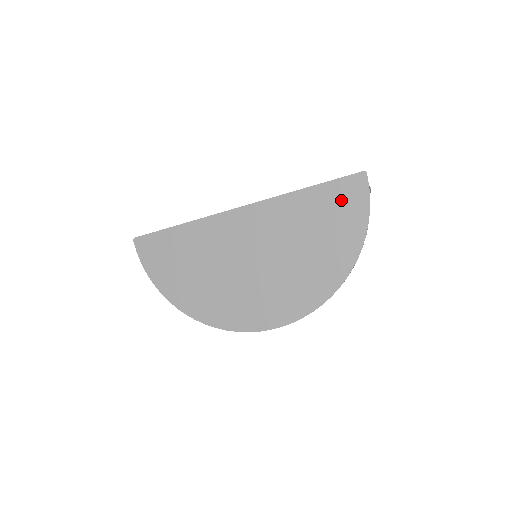
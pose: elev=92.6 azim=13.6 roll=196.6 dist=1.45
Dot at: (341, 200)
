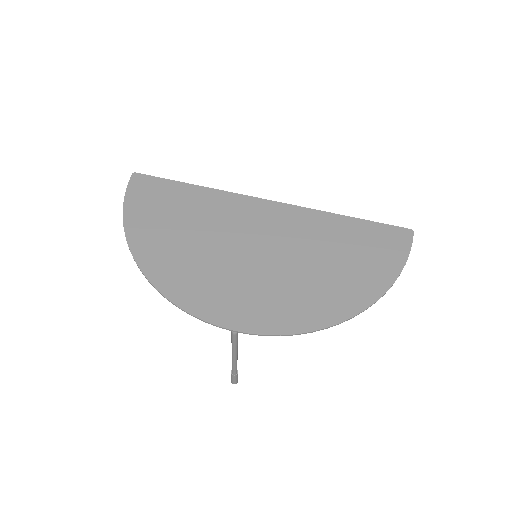
Dot at: (379, 242)
